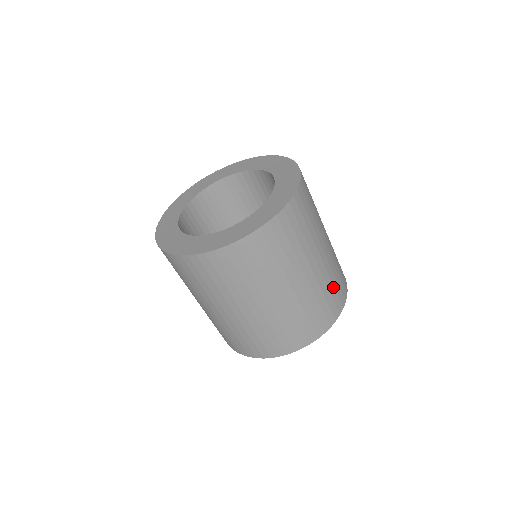
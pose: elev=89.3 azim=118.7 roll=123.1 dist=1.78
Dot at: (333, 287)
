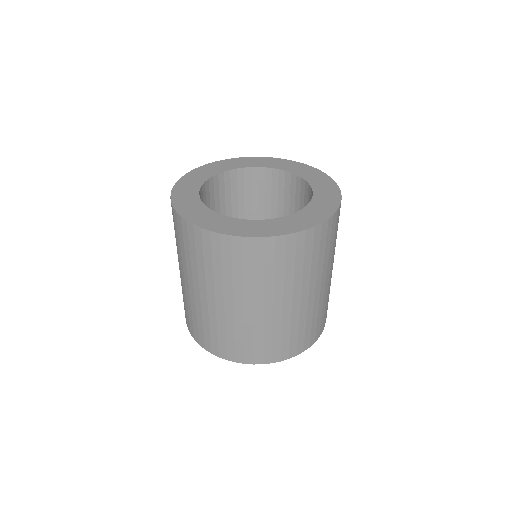
Dot at: (311, 324)
